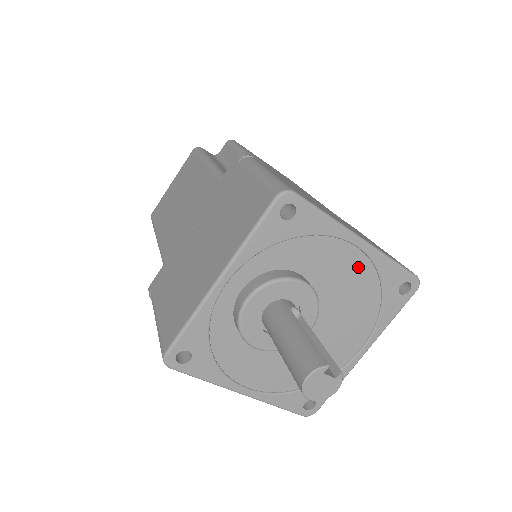
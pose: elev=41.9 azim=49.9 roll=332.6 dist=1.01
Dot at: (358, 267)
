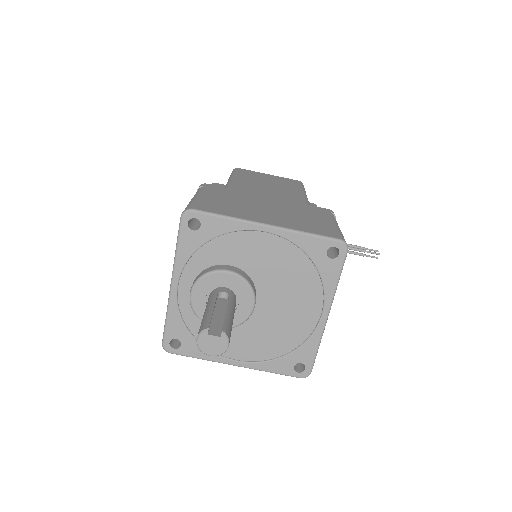
Dot at: (277, 247)
